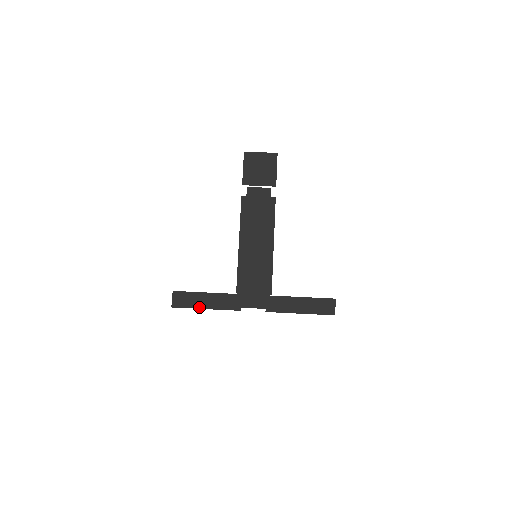
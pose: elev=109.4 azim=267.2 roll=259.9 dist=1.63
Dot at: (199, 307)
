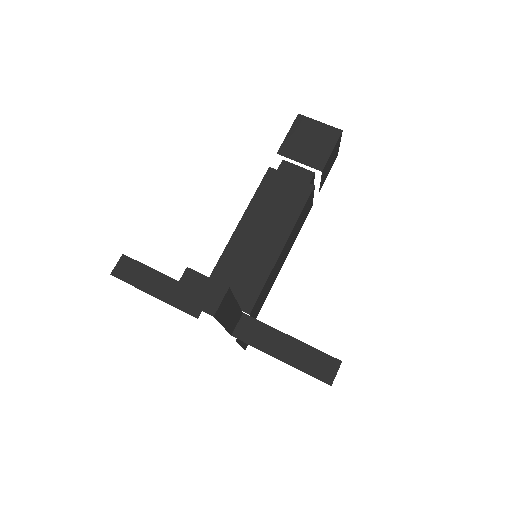
Dot at: (145, 289)
